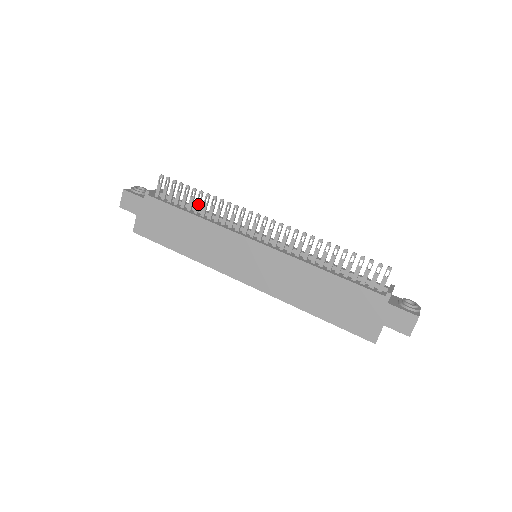
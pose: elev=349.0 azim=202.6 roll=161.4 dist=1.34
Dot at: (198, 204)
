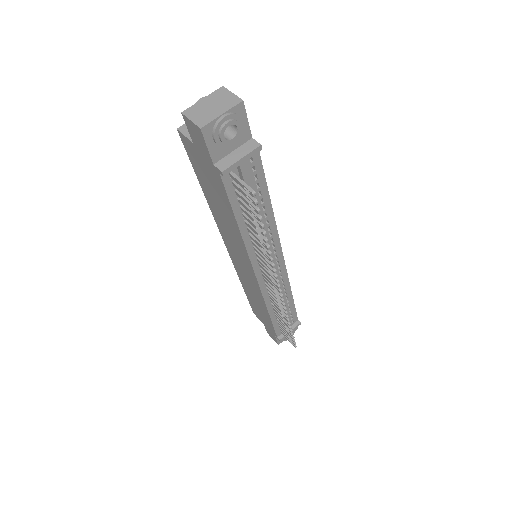
Dot at: (254, 231)
